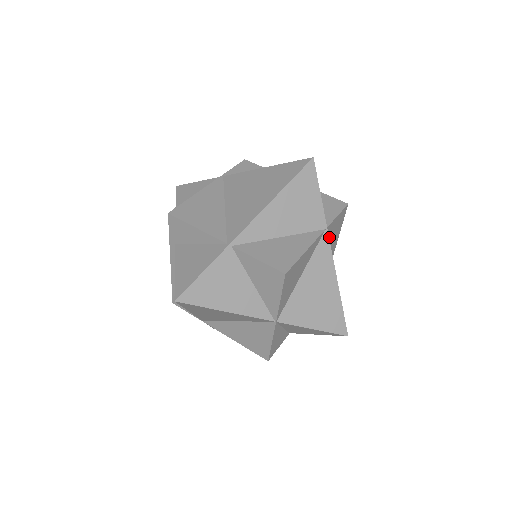
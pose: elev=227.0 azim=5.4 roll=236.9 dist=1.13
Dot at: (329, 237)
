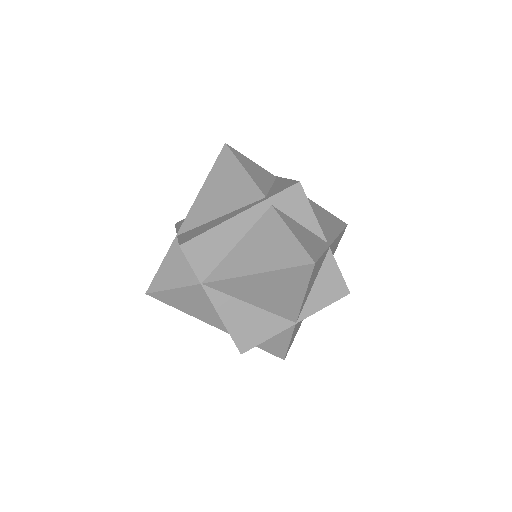
Dot at: occluded
